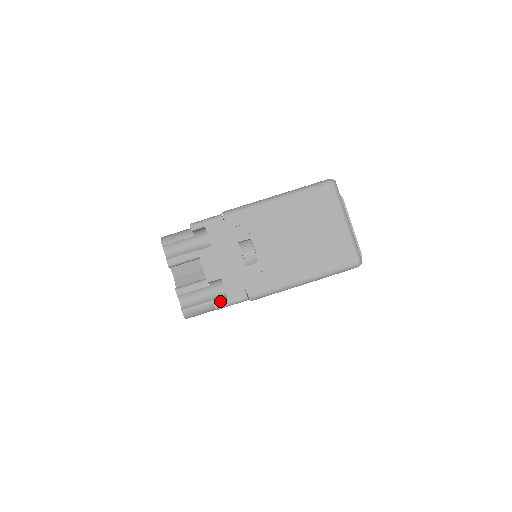
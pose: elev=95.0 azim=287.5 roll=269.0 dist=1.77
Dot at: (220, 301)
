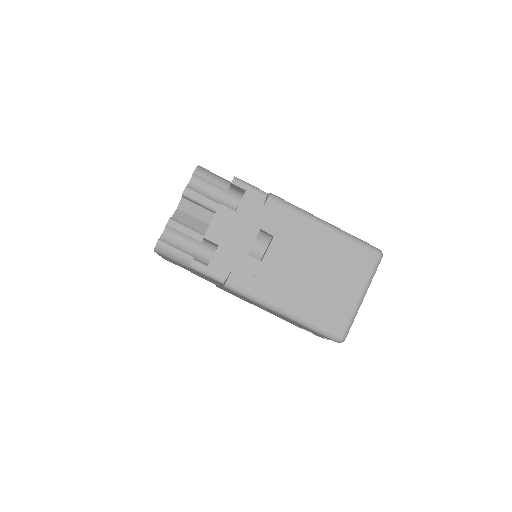
Dot at: (199, 263)
